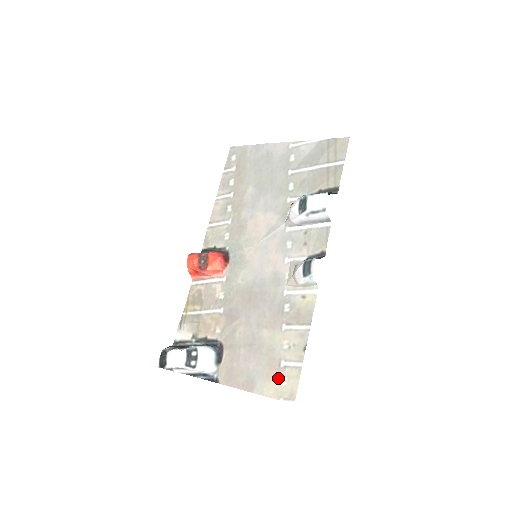
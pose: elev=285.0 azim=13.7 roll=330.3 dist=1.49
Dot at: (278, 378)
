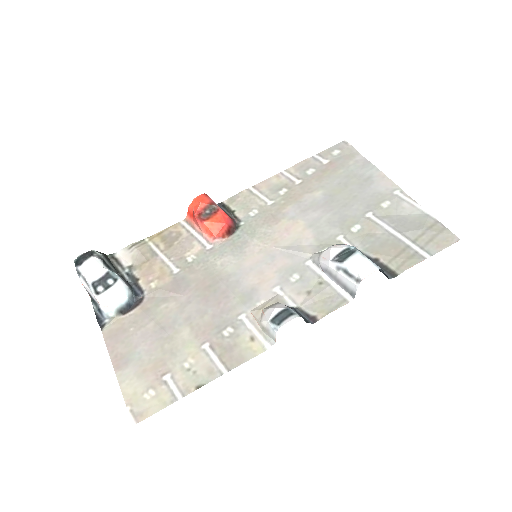
Dot at: (148, 385)
